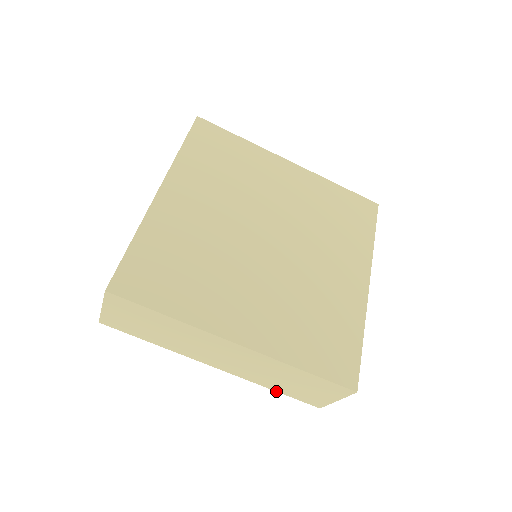
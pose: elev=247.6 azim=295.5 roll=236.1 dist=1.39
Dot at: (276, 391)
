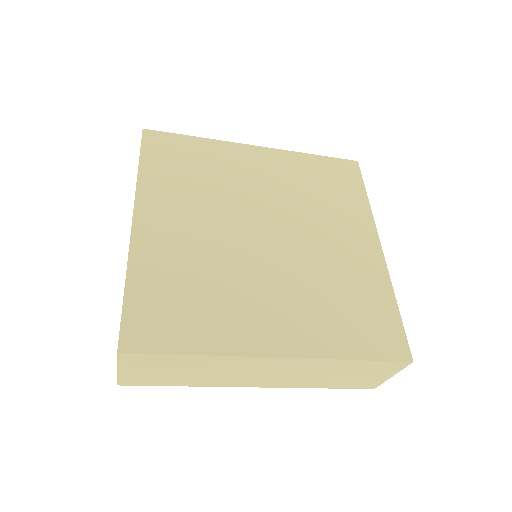
Dot at: occluded
